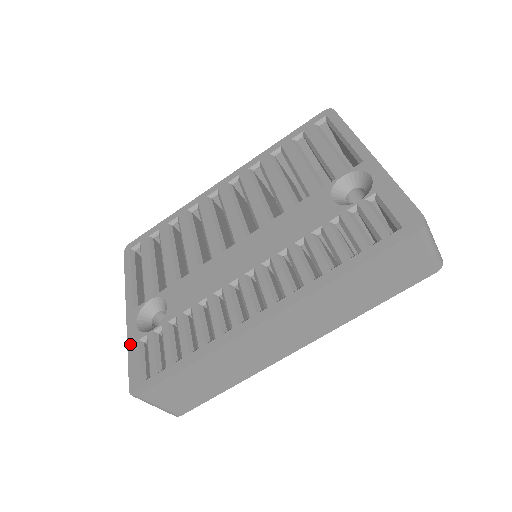
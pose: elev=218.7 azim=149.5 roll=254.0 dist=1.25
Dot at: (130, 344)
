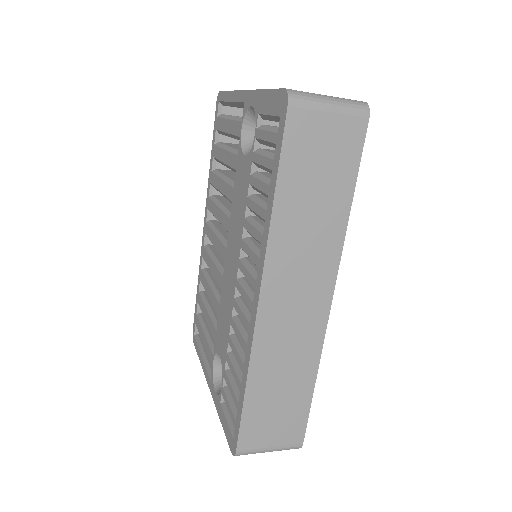
Dot at: (218, 412)
